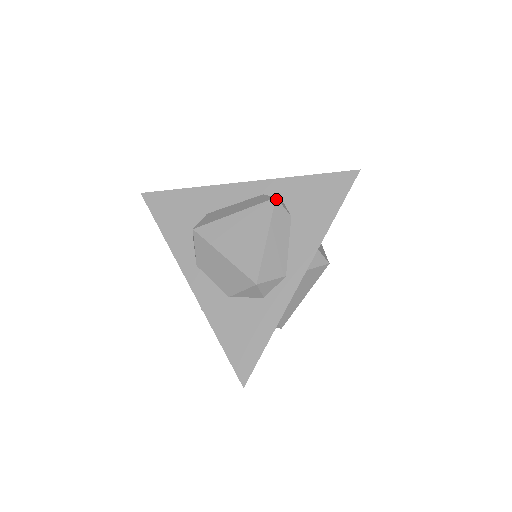
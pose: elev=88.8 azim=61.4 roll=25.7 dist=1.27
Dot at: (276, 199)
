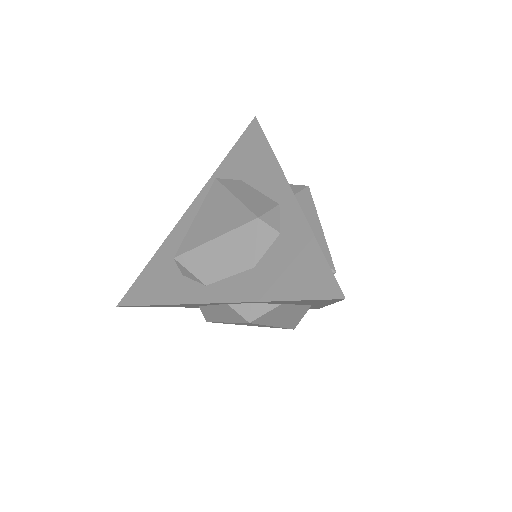
Dot at: (217, 179)
